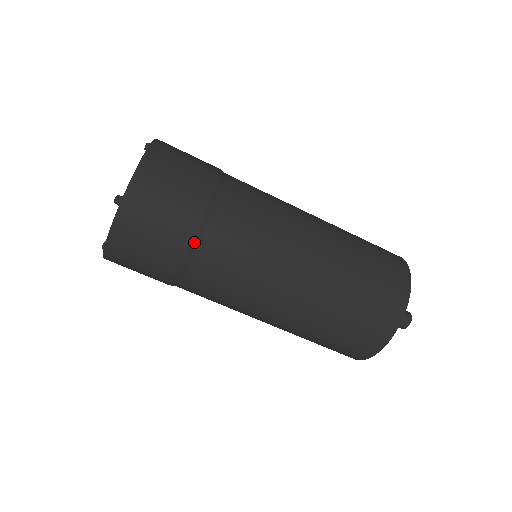
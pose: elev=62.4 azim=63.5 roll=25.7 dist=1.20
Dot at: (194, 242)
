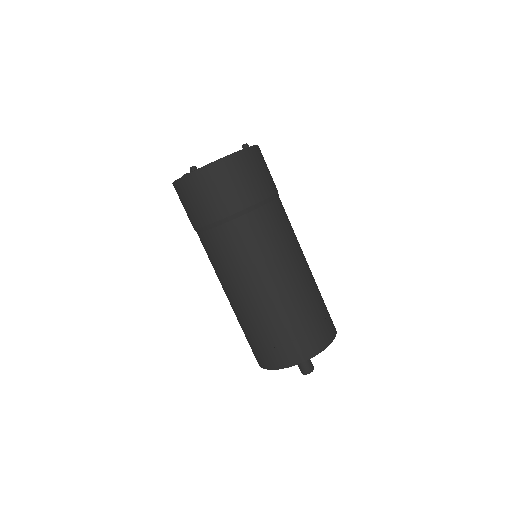
Dot at: (210, 225)
